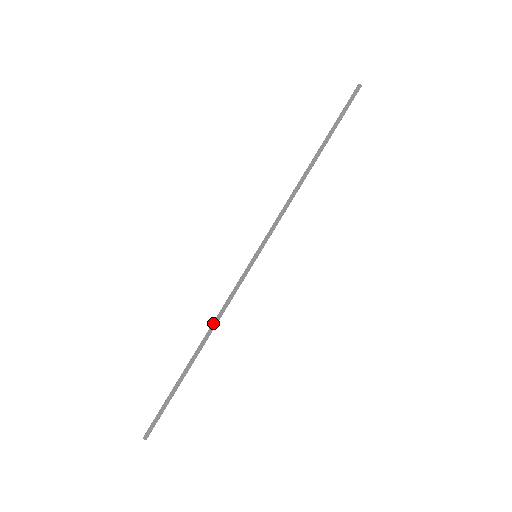
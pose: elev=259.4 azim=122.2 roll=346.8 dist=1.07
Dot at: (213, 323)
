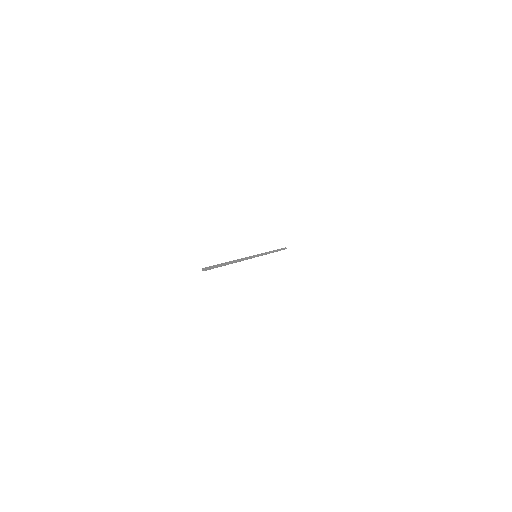
Dot at: occluded
